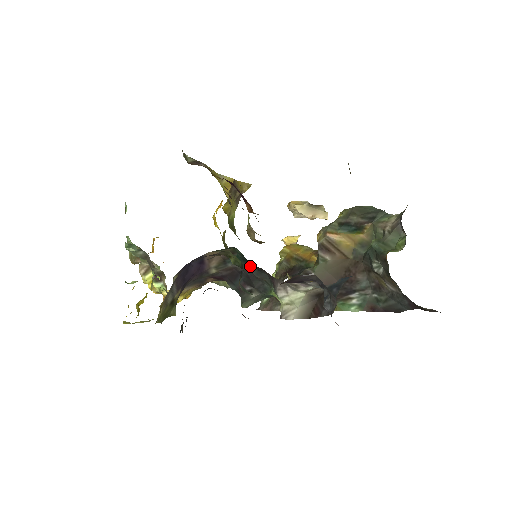
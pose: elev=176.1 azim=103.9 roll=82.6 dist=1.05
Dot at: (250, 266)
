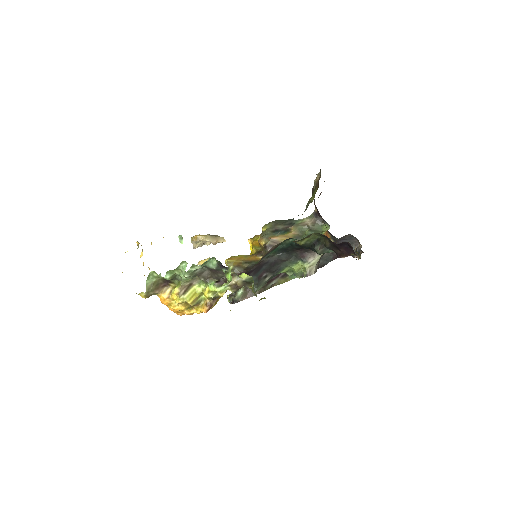
Dot at: (282, 253)
